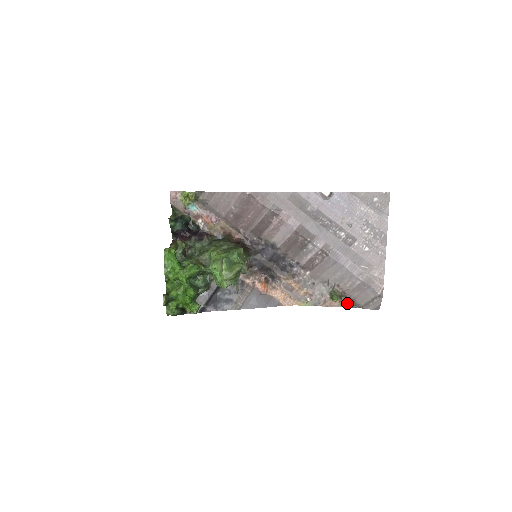
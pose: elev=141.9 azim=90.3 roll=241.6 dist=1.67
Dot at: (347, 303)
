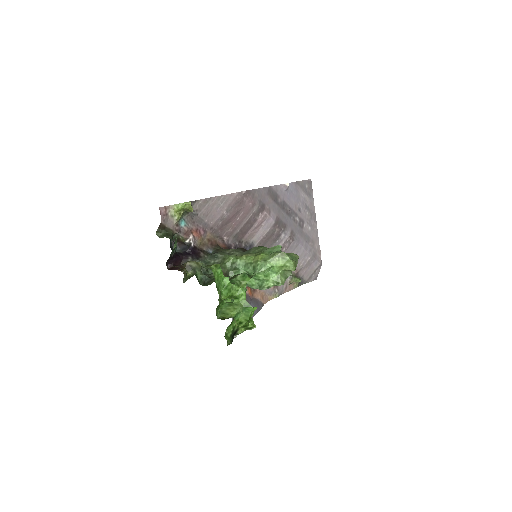
Dot at: (299, 282)
